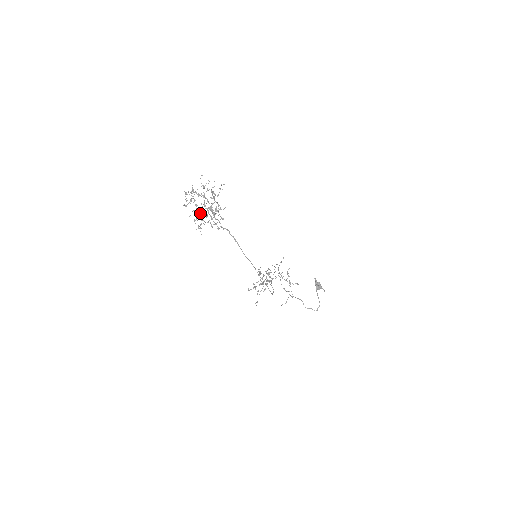
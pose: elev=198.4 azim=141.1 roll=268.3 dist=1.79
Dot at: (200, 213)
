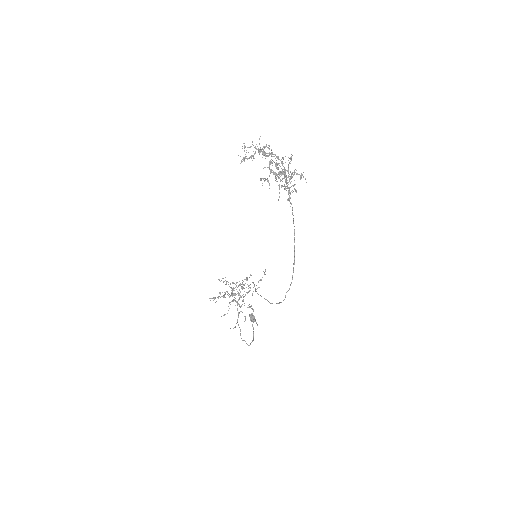
Dot at: (283, 172)
